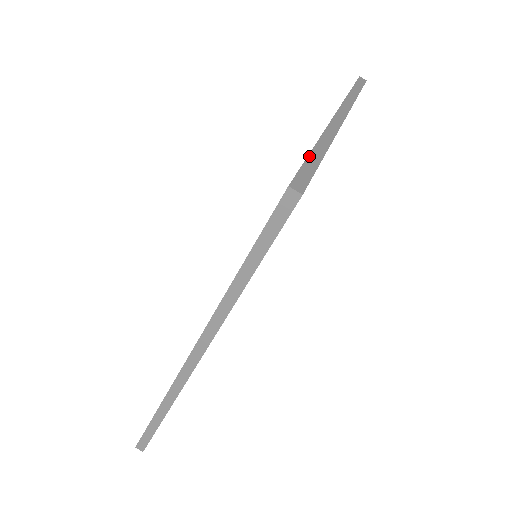
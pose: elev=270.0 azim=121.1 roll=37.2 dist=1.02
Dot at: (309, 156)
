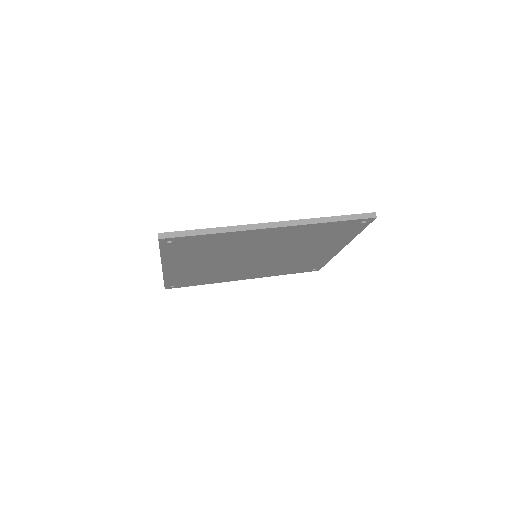
Dot at: occluded
